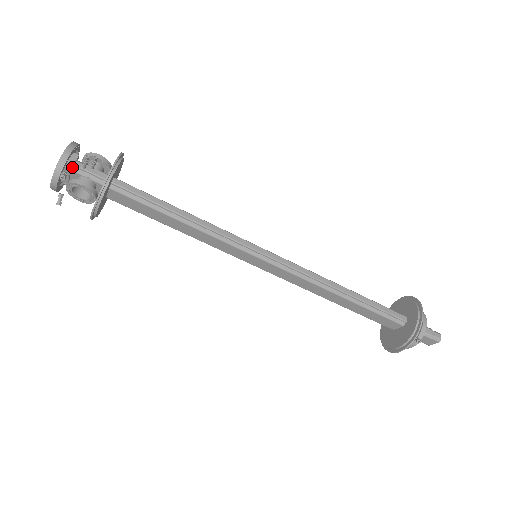
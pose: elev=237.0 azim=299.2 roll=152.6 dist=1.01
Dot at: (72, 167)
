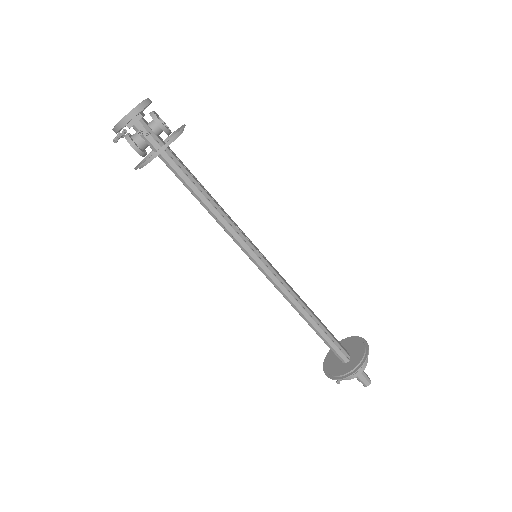
Dot at: (133, 125)
